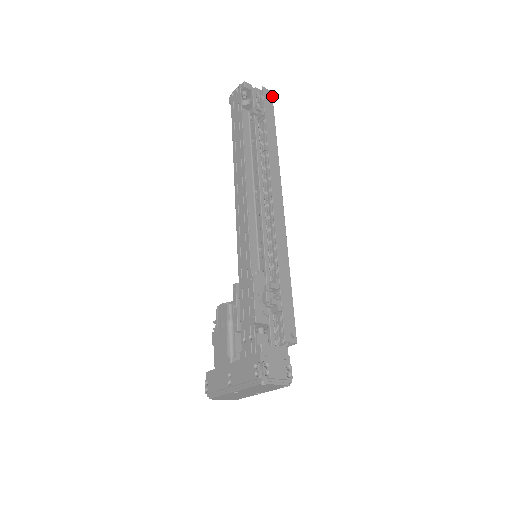
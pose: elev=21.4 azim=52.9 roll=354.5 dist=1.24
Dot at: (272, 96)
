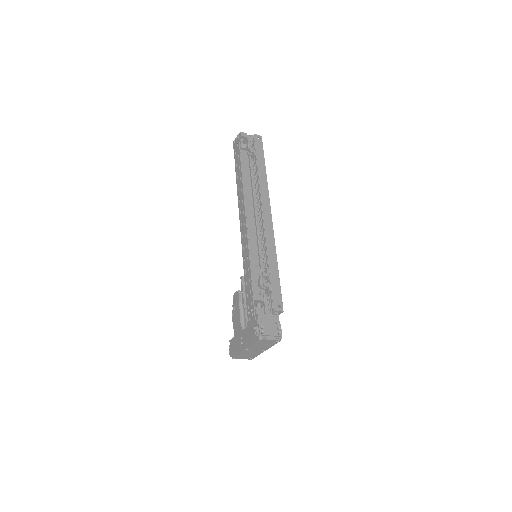
Dot at: occluded
